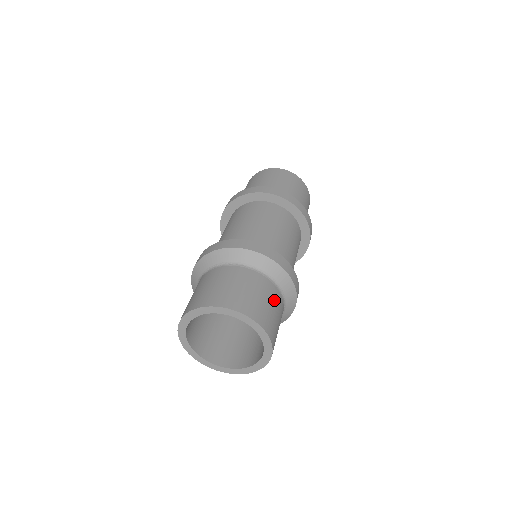
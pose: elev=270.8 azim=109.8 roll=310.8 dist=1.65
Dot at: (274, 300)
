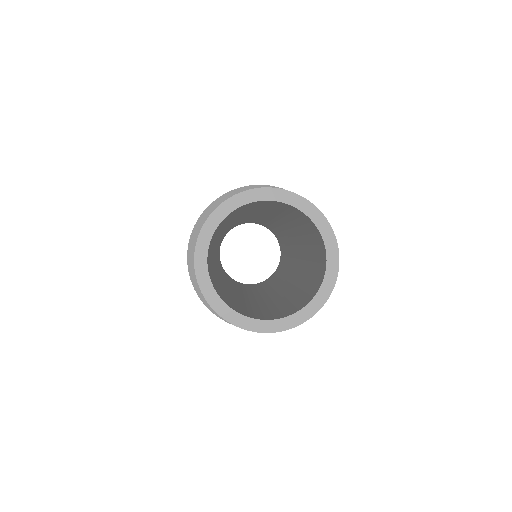
Dot at: occluded
